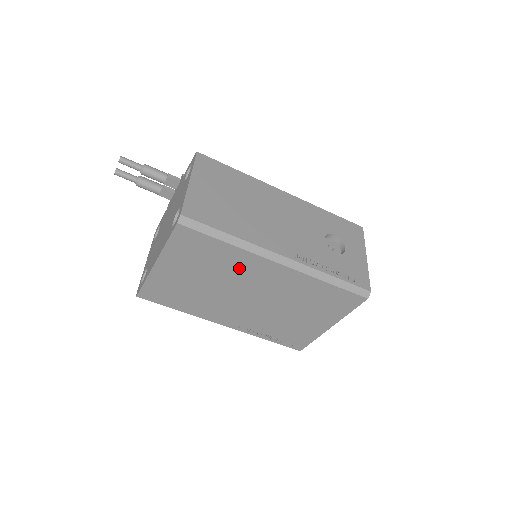
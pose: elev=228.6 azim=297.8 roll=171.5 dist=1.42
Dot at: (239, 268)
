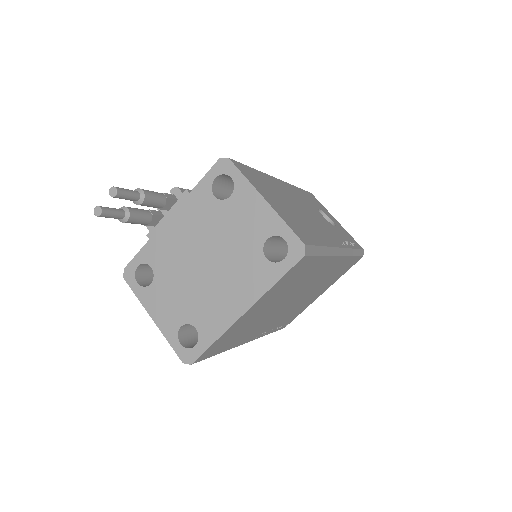
Dot at: (310, 276)
